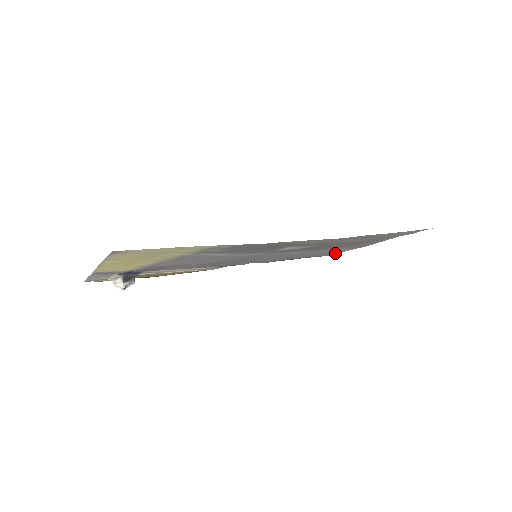
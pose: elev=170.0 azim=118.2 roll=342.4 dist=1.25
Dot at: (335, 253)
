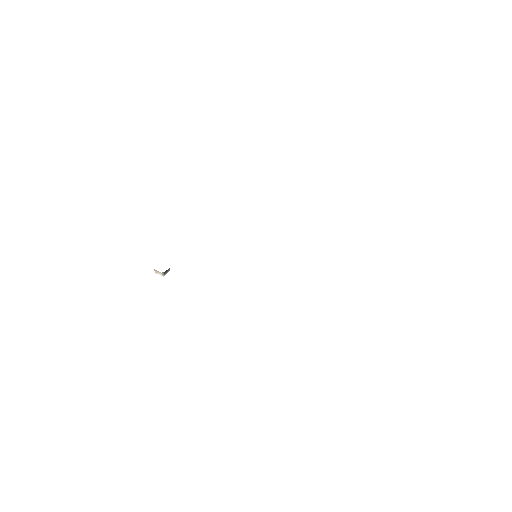
Dot at: occluded
